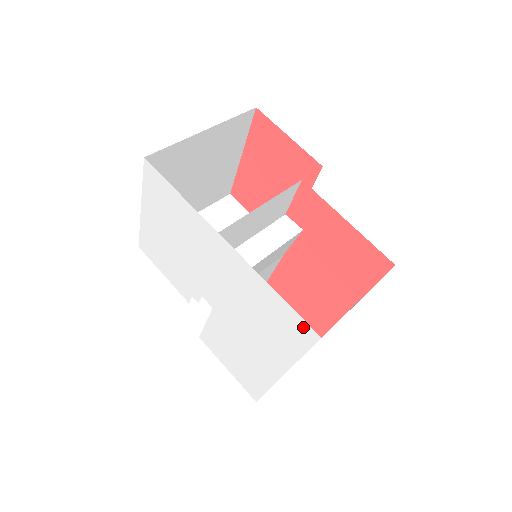
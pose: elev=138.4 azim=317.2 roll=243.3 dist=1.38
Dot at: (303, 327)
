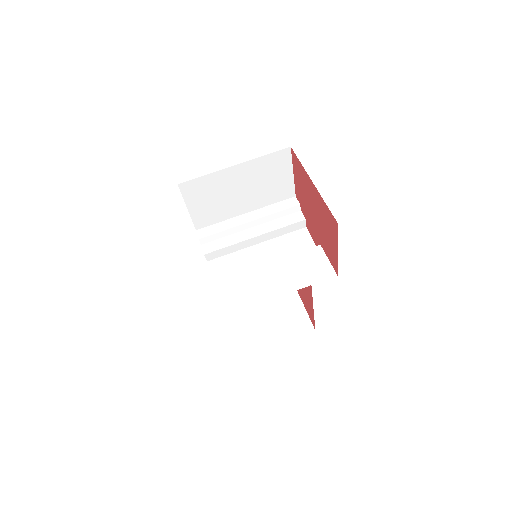
Dot at: occluded
